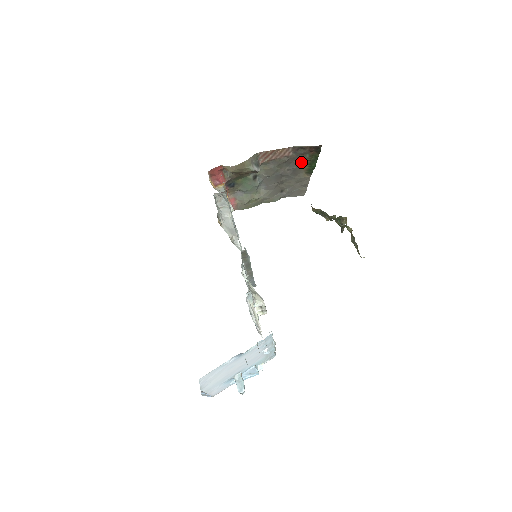
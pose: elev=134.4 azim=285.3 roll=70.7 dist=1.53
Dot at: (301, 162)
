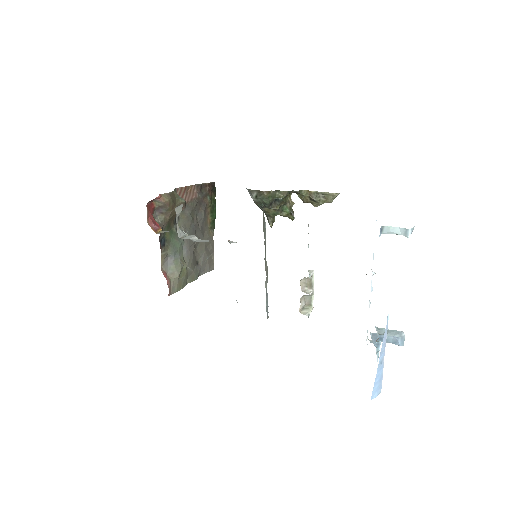
Dot at: (205, 209)
